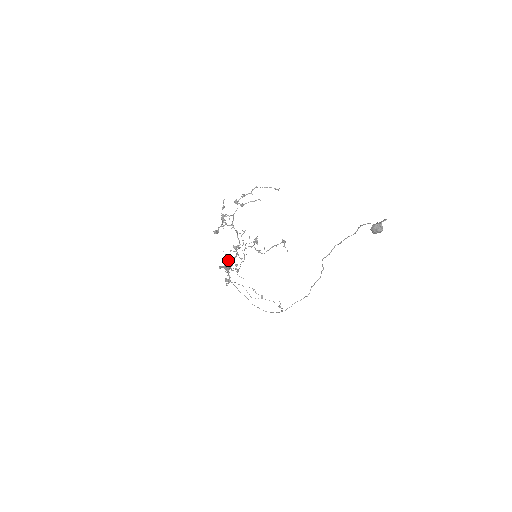
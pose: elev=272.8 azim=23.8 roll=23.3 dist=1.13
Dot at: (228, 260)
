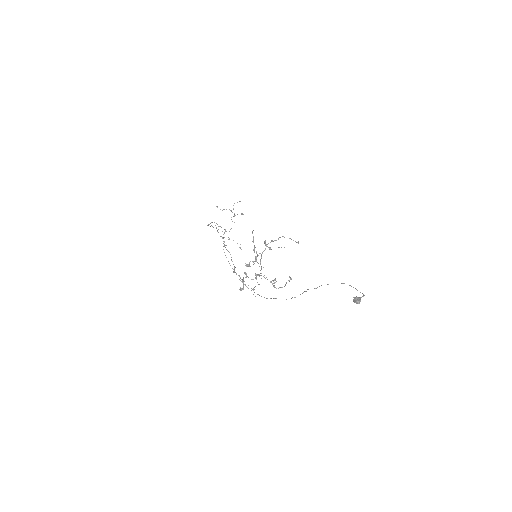
Dot at: (246, 277)
